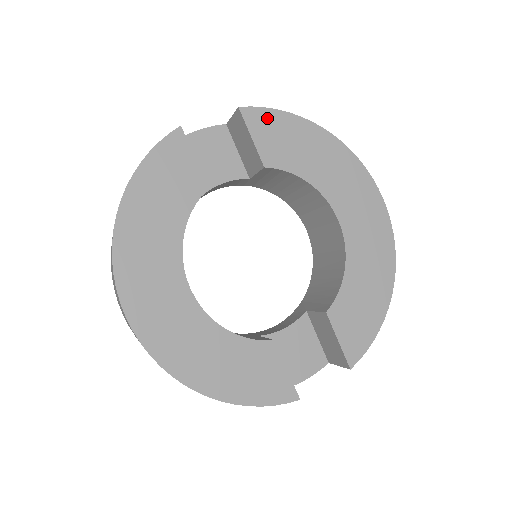
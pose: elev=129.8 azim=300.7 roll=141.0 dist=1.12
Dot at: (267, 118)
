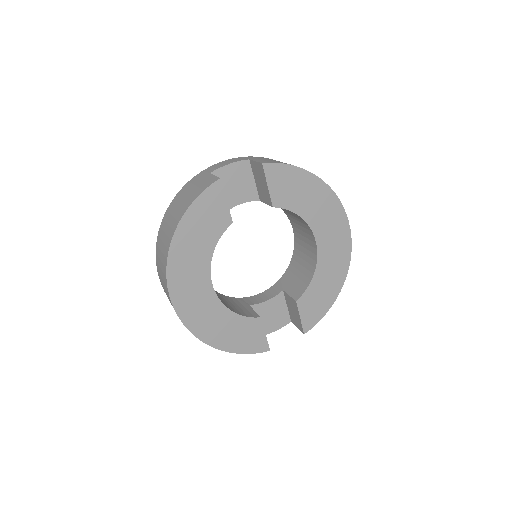
Dot at: (281, 171)
